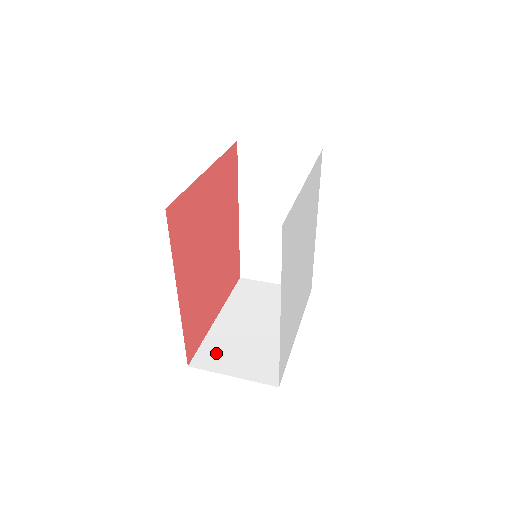
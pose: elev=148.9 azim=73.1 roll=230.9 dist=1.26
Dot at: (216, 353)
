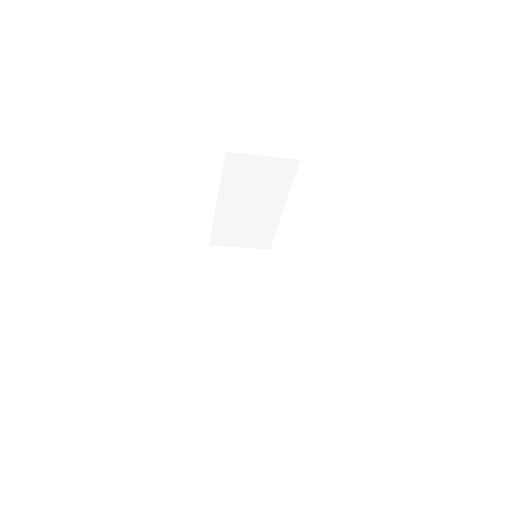
Dot at: occluded
